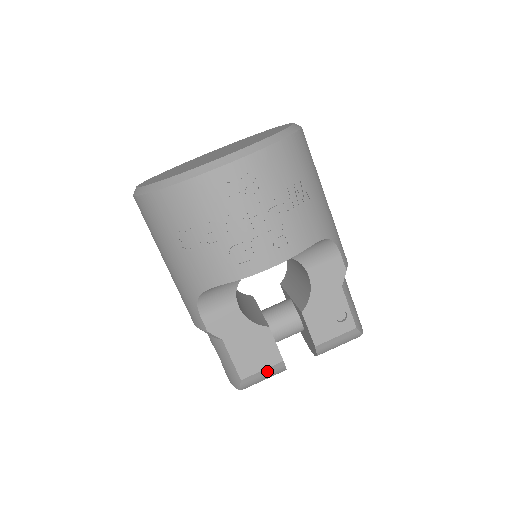
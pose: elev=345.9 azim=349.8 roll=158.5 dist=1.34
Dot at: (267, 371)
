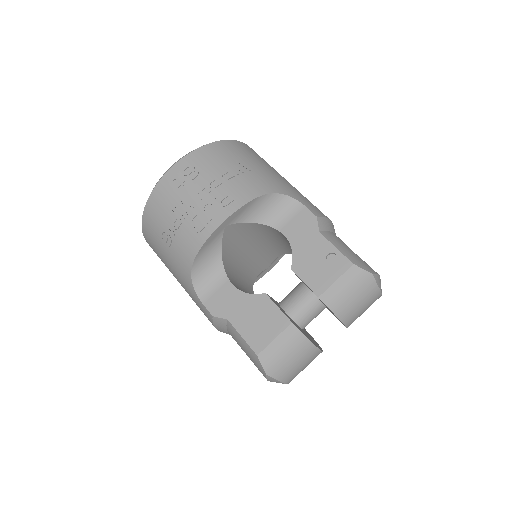
Dot at: (282, 340)
